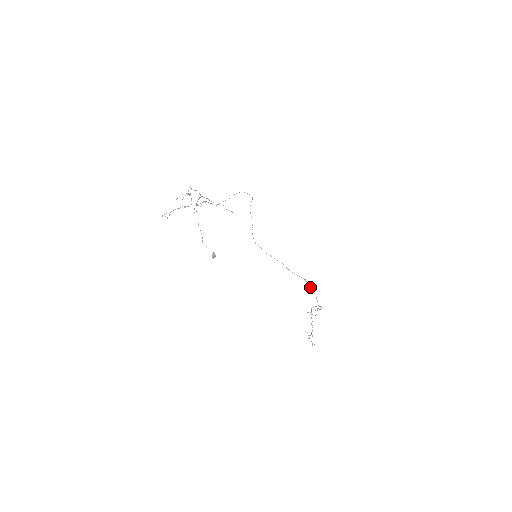
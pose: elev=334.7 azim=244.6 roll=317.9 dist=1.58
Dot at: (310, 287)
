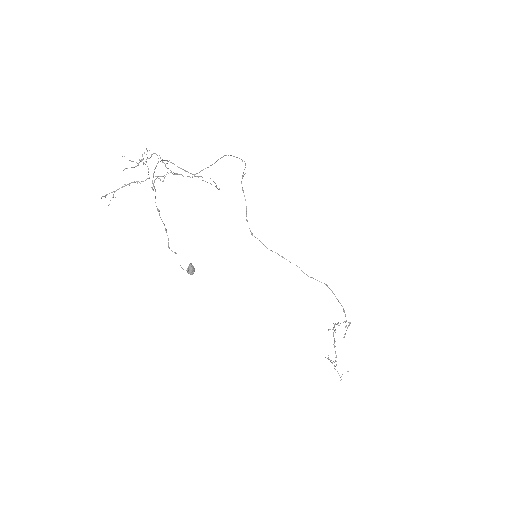
Dot at: (335, 296)
